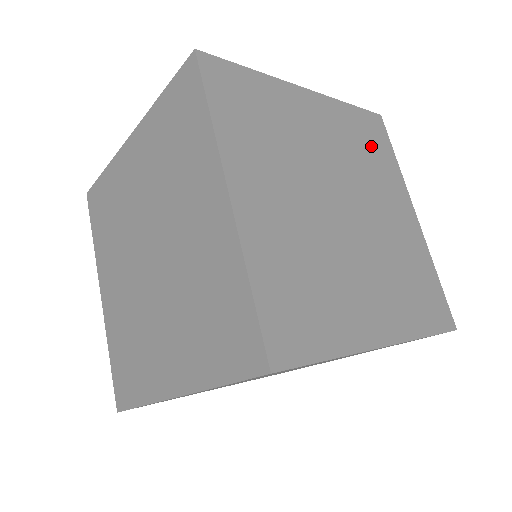
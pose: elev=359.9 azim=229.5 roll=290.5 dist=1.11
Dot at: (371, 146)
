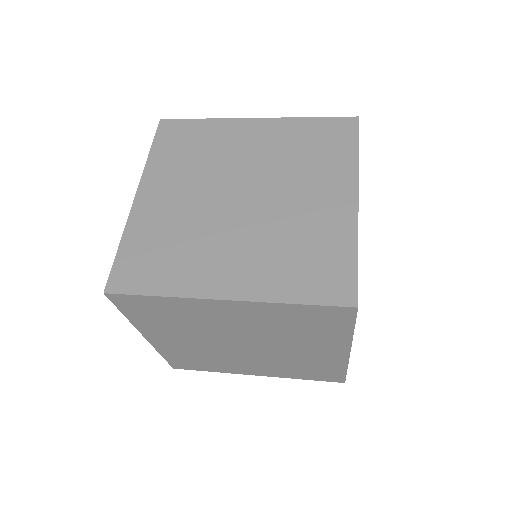
Dot at: (320, 146)
